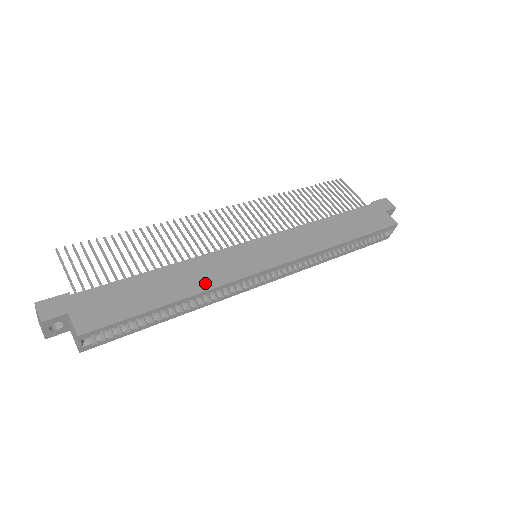
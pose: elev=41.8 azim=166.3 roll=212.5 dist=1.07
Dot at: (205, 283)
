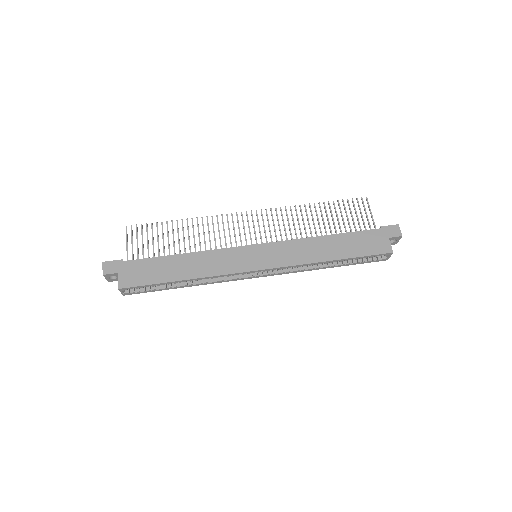
Dot at: (205, 272)
